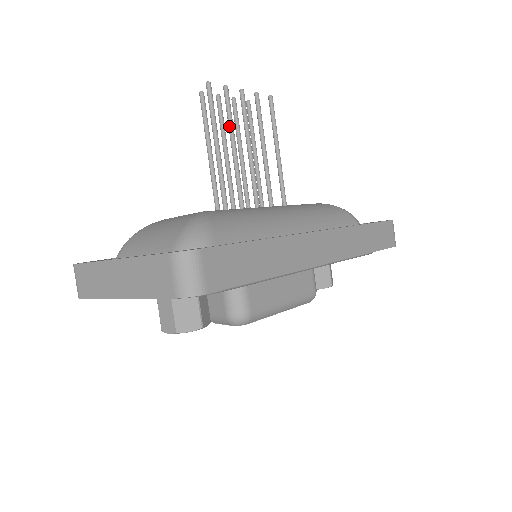
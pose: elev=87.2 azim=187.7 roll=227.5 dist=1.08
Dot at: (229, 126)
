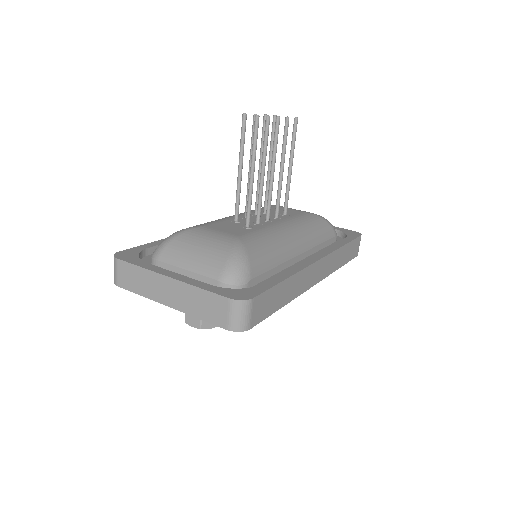
Dot at: (263, 153)
